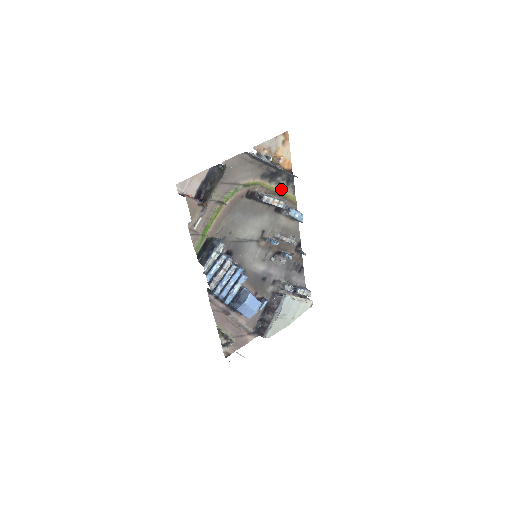
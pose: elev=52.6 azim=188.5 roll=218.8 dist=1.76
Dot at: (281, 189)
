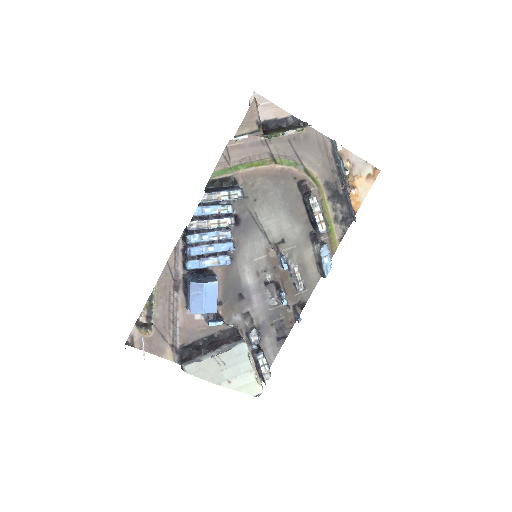
Dot at: (332, 219)
